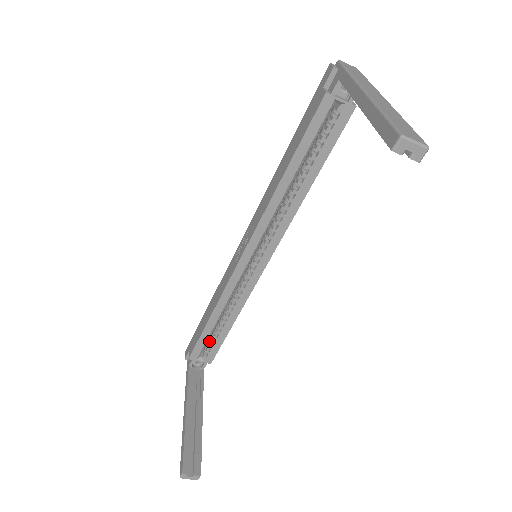
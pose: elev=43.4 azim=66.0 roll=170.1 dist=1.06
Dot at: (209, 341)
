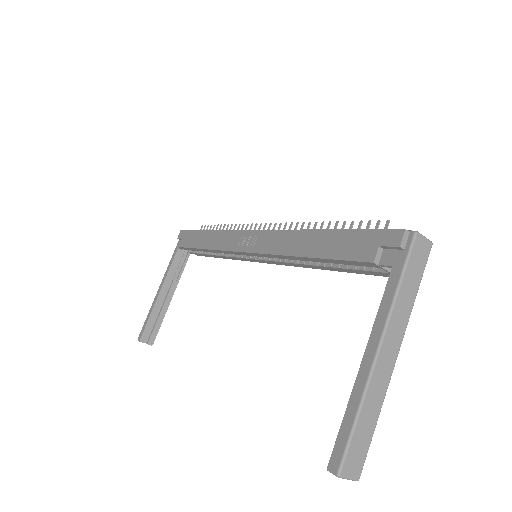
Dot at: occluded
